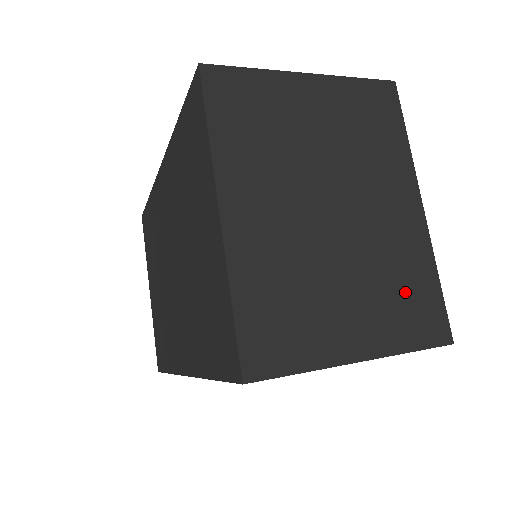
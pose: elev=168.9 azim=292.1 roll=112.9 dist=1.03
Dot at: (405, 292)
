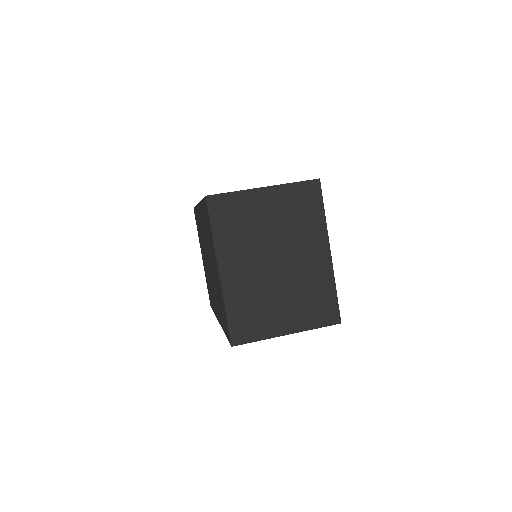
Dot at: (315, 300)
